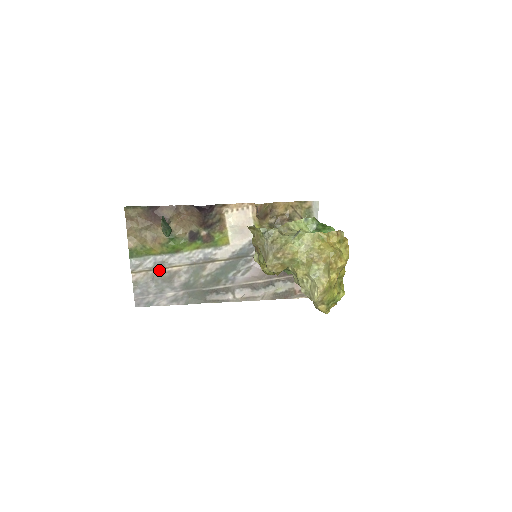
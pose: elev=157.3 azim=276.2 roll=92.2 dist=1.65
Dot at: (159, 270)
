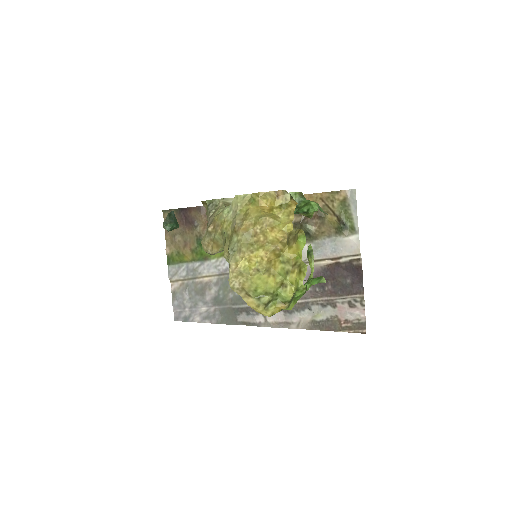
Dot at: (192, 280)
